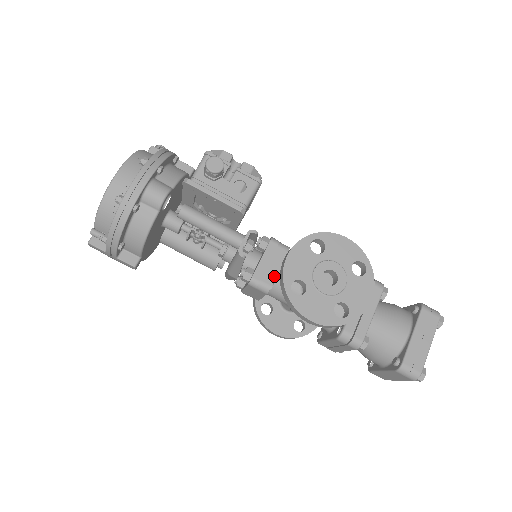
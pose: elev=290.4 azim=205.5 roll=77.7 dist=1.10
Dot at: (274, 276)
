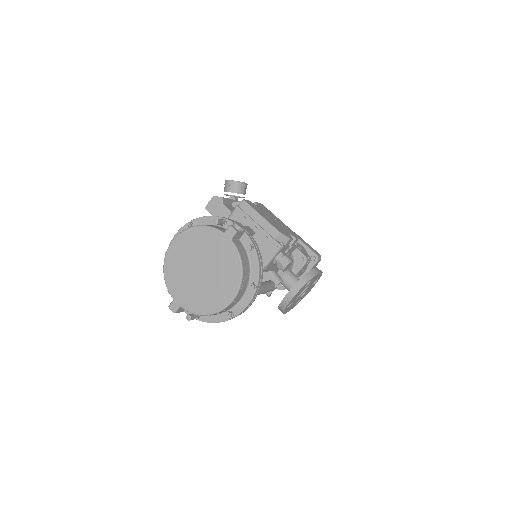
Dot at: occluded
